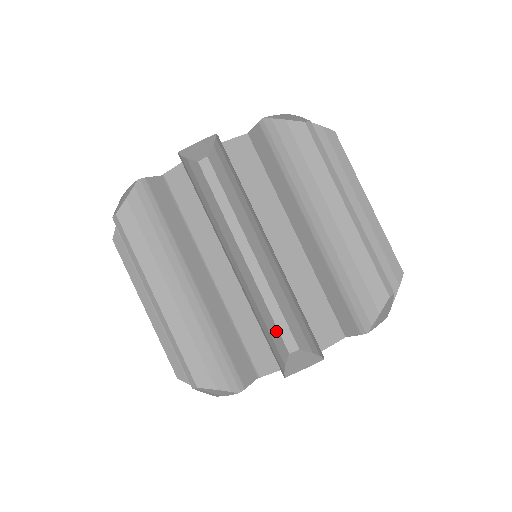
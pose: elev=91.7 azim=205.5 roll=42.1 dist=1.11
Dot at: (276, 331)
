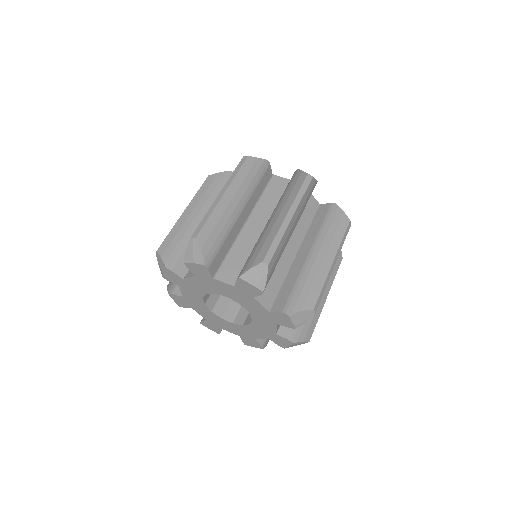
Dot at: (267, 250)
